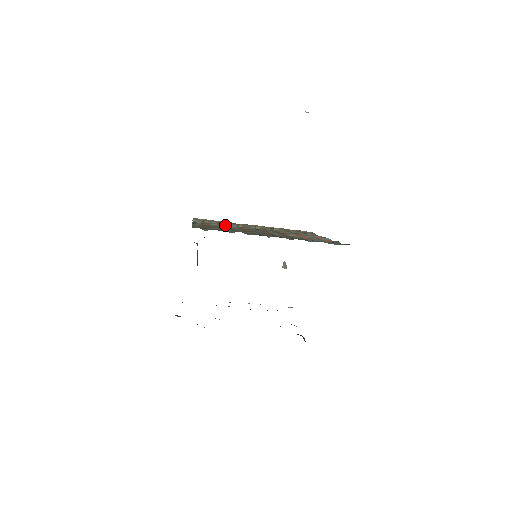
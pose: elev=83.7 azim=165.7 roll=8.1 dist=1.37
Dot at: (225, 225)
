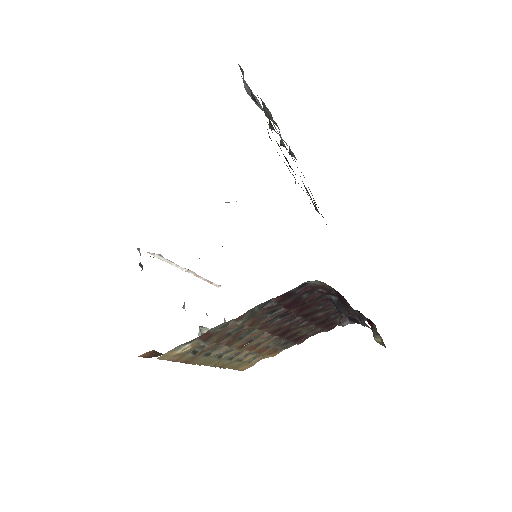
Dot at: occluded
